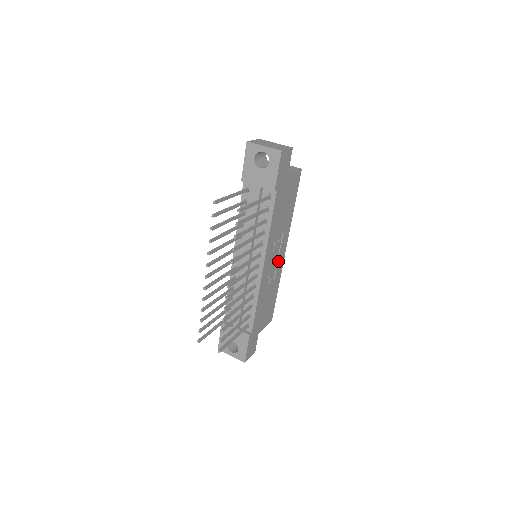
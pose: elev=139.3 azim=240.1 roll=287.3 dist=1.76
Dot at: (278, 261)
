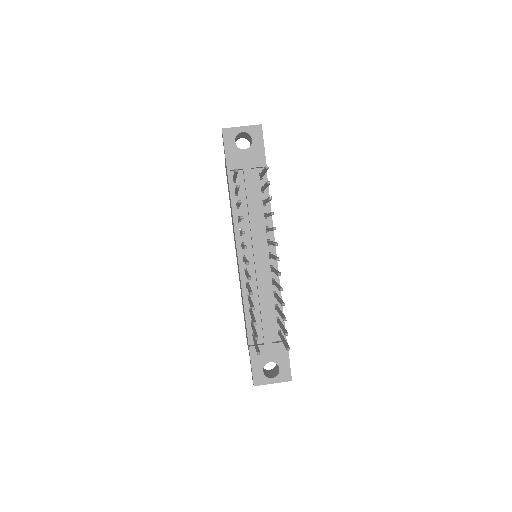
Dot at: occluded
